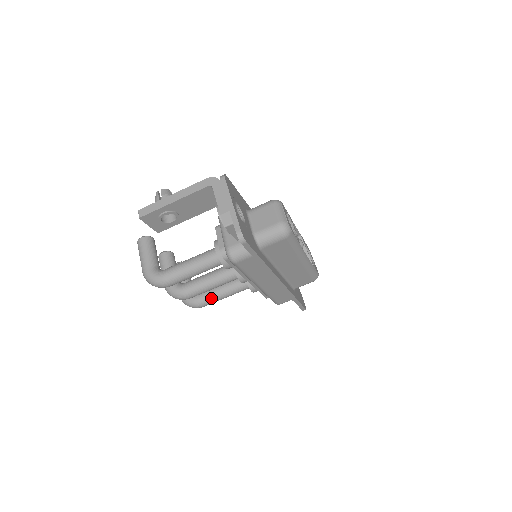
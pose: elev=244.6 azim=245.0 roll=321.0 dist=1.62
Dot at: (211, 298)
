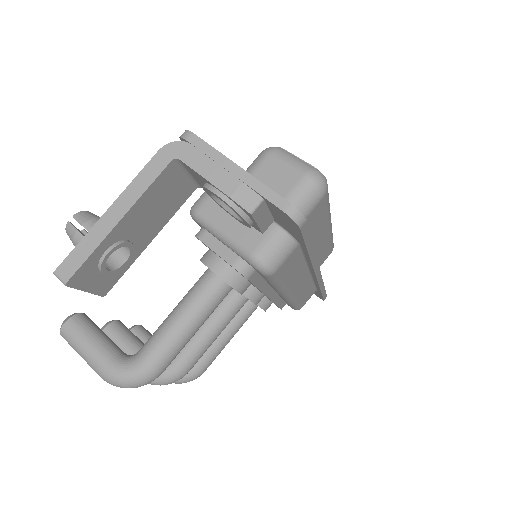
Dot at: (212, 353)
